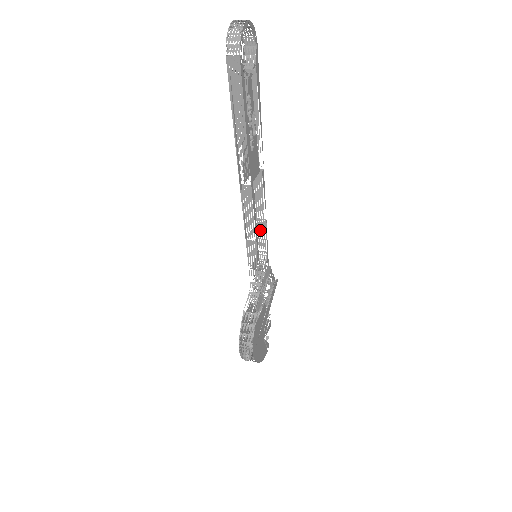
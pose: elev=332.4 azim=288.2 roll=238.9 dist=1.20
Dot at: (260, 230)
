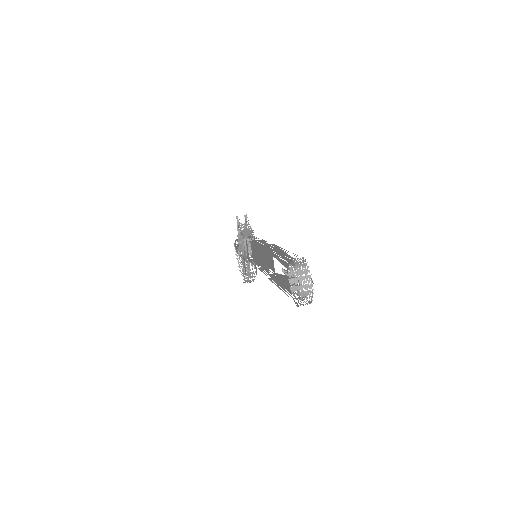
Dot at: occluded
